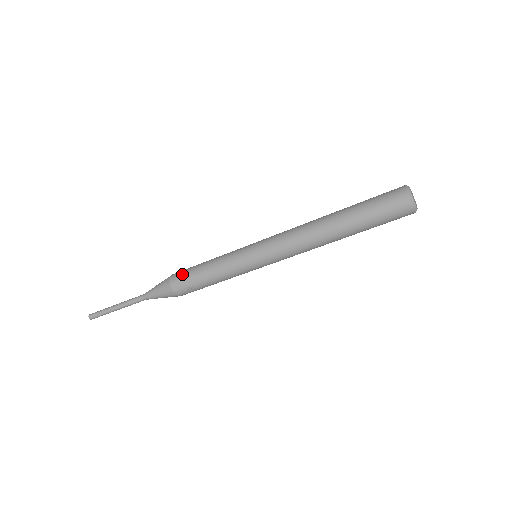
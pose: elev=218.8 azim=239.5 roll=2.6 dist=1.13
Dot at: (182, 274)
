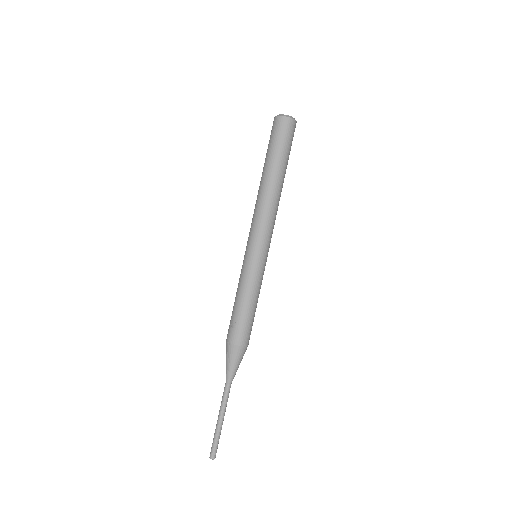
Dot at: occluded
